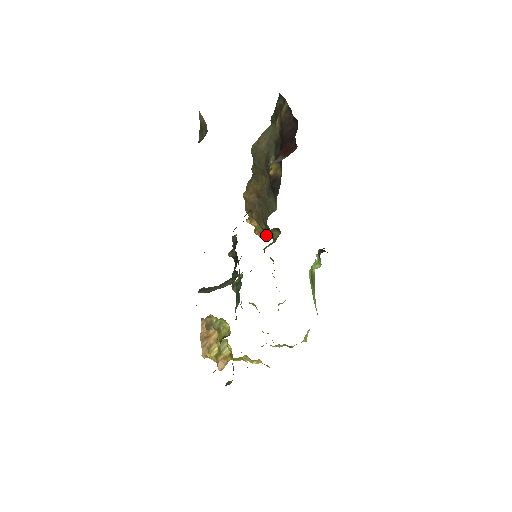
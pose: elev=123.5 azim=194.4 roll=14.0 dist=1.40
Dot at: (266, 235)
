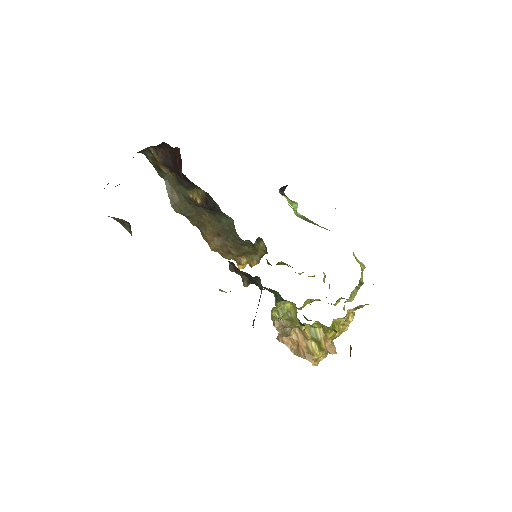
Dot at: (259, 257)
